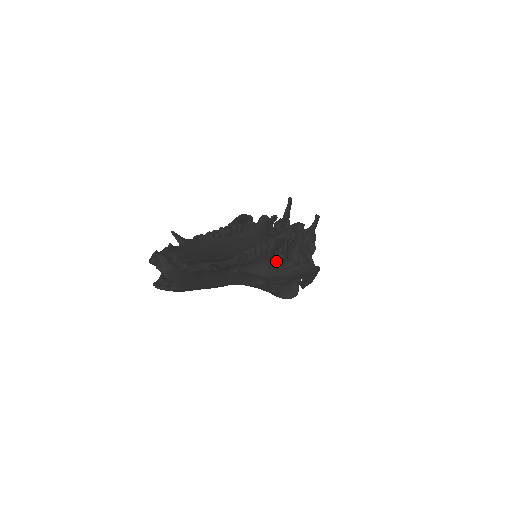
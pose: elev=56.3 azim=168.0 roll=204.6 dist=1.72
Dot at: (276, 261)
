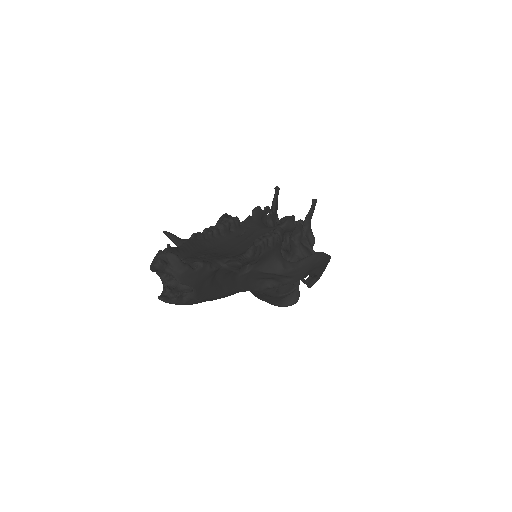
Dot at: occluded
